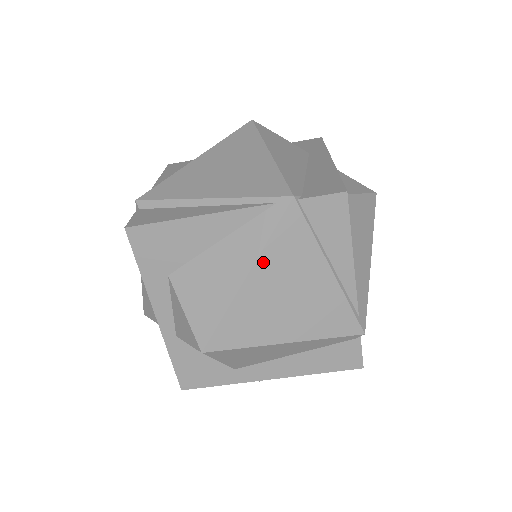
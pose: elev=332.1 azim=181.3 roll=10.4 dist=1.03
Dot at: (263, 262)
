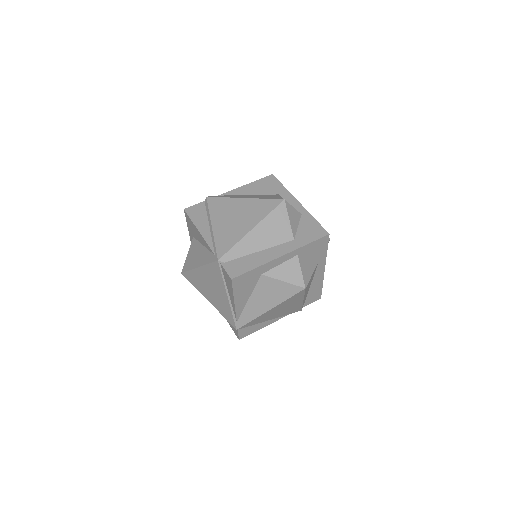
Dot at: (204, 269)
